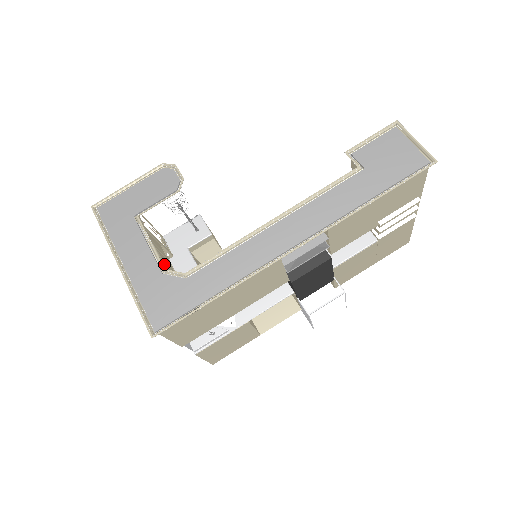
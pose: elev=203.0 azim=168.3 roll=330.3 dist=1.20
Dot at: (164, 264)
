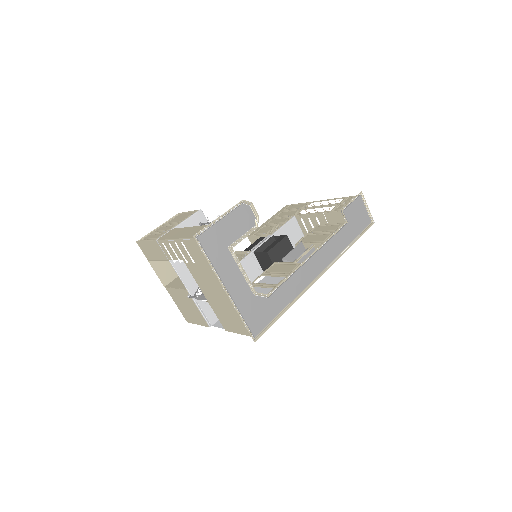
Dot at: occluded
